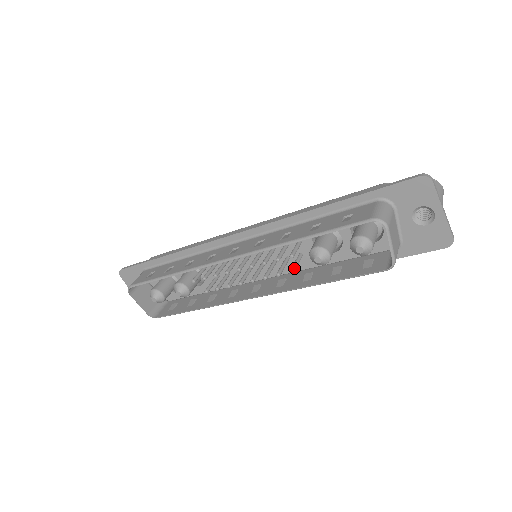
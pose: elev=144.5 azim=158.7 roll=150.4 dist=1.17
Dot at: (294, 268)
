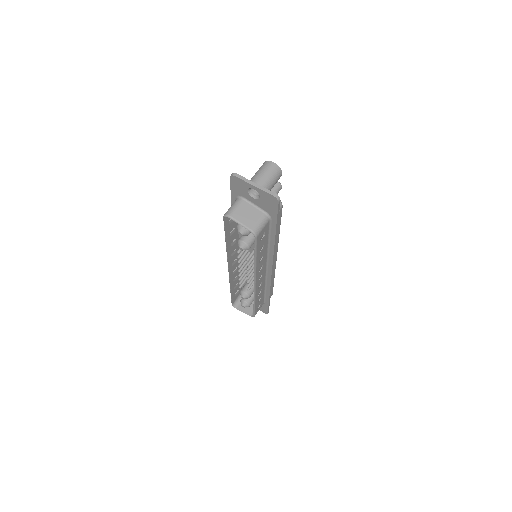
Dot at: (248, 257)
